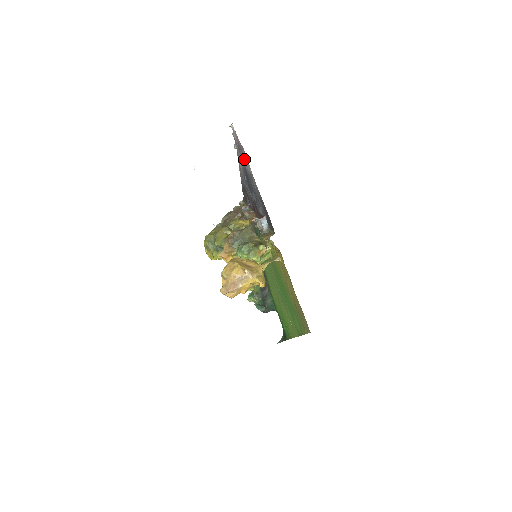
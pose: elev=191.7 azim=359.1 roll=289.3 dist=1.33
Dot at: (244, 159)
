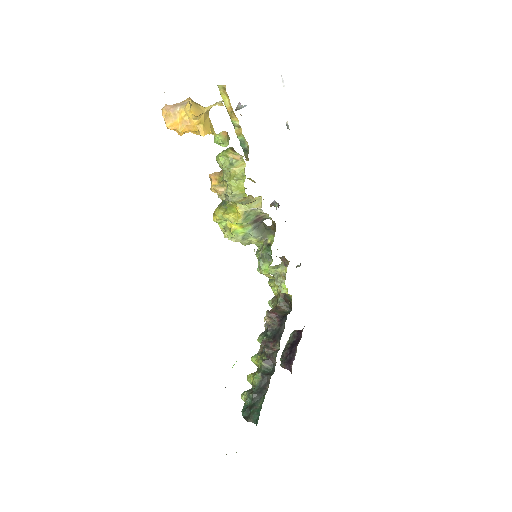
Dot at: occluded
